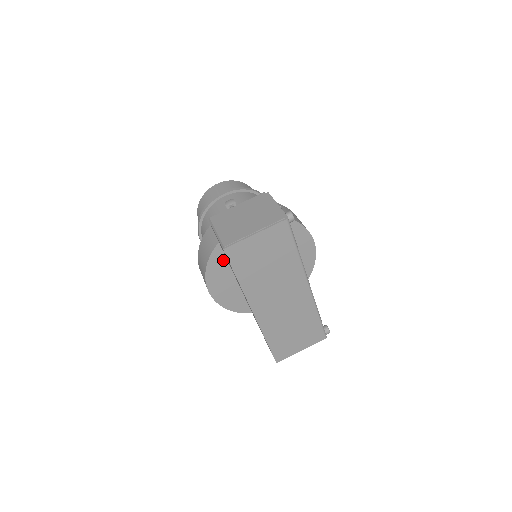
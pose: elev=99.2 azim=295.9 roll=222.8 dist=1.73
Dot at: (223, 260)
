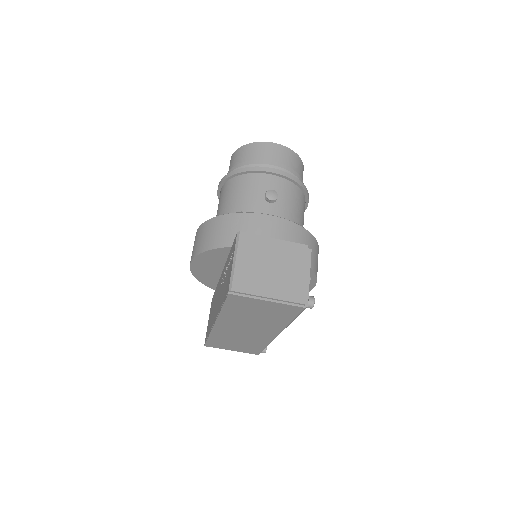
Dot at: (223, 256)
